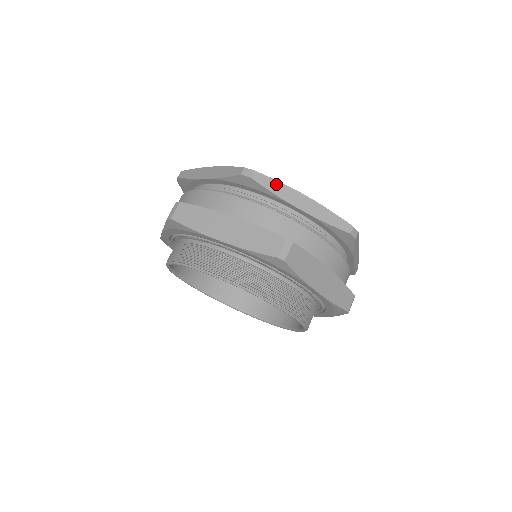
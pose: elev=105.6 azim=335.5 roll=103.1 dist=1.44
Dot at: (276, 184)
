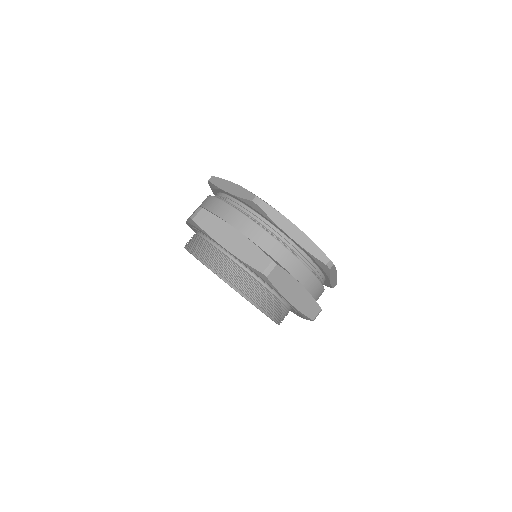
Dot at: (334, 270)
